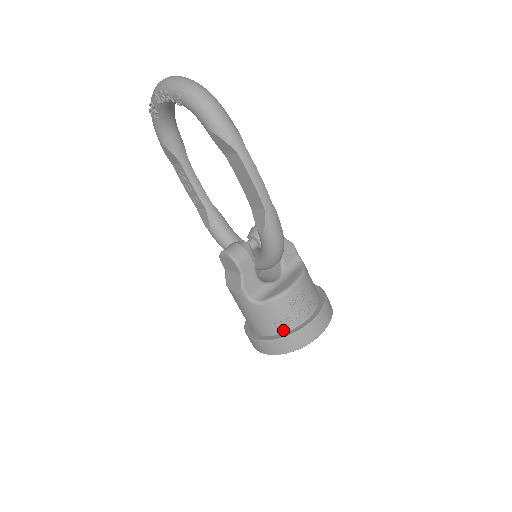
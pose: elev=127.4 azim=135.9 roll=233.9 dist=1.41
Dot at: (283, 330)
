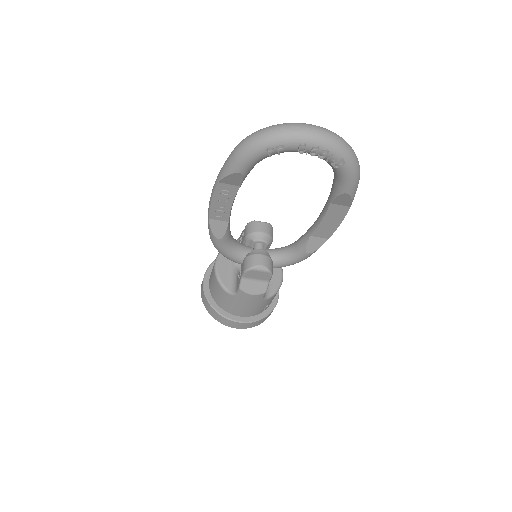
Dot at: (266, 308)
